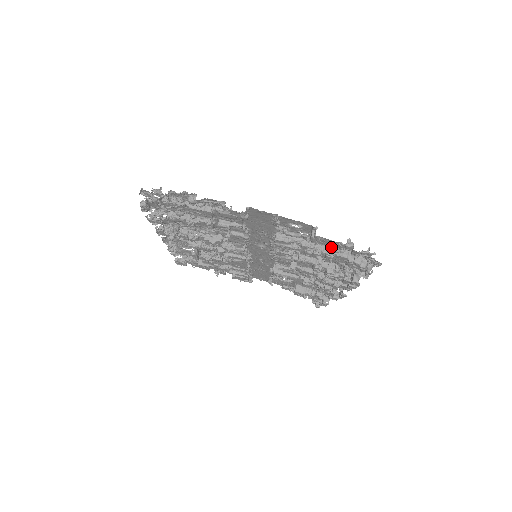
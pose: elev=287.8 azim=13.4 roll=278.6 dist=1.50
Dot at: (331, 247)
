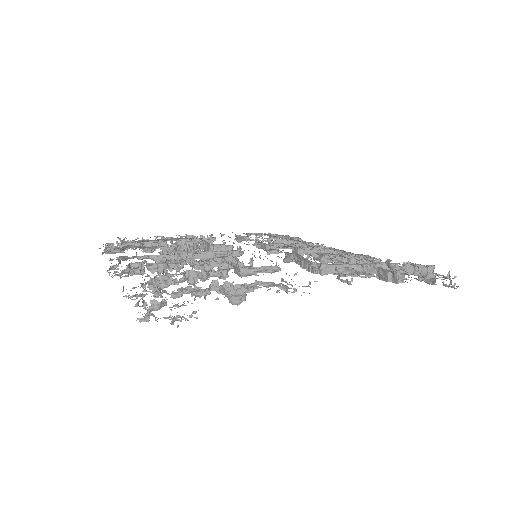
Dot at: (402, 278)
